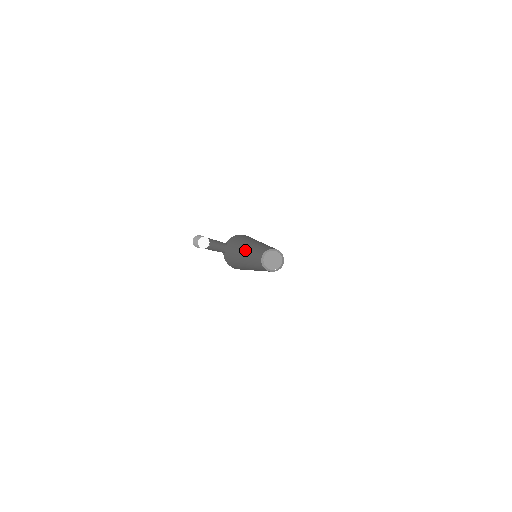
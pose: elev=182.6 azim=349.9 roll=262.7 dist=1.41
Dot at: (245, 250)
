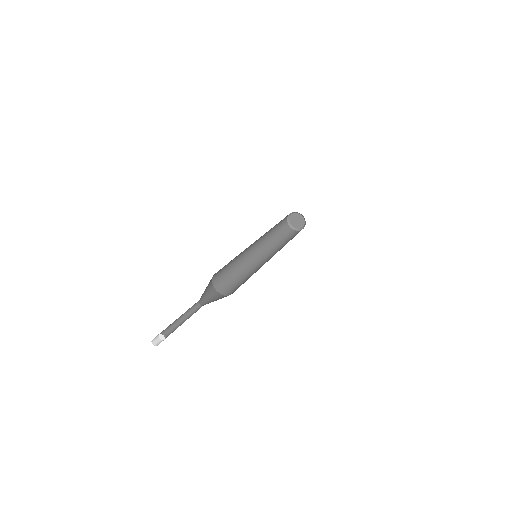
Dot at: occluded
